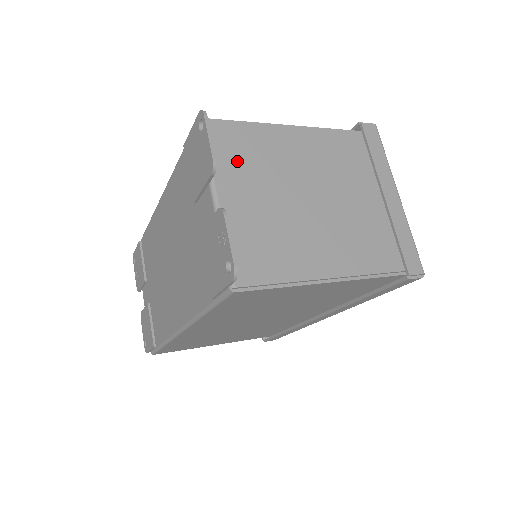
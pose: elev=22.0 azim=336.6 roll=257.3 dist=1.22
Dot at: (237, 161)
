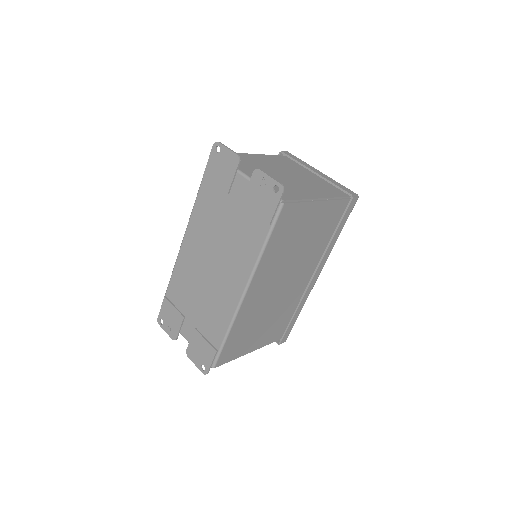
Dot at: (242, 164)
